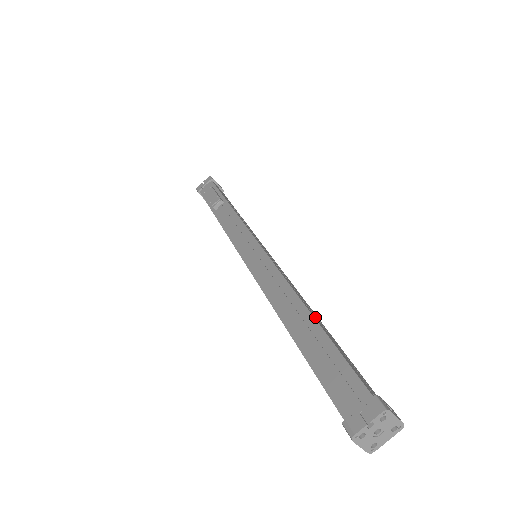
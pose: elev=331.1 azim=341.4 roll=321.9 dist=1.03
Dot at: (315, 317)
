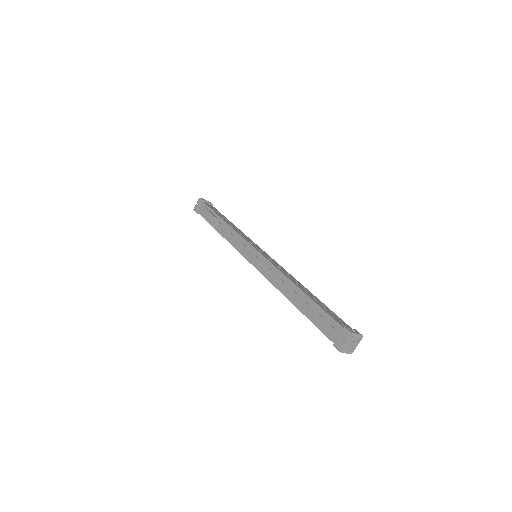
Dot at: (304, 291)
